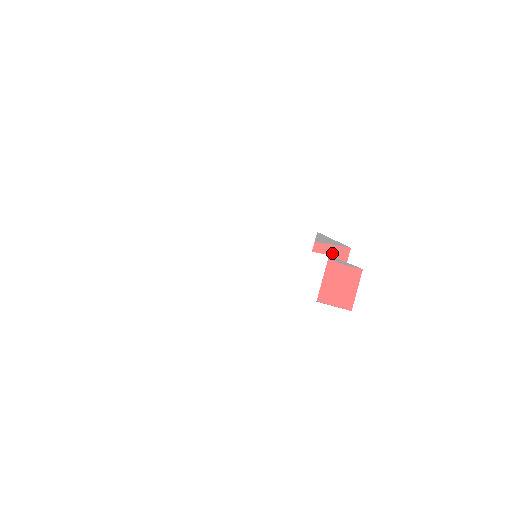
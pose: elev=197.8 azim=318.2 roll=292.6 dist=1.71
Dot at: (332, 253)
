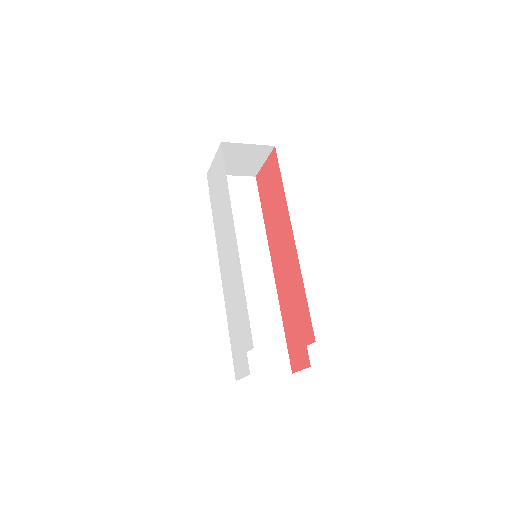
Dot at: (306, 322)
